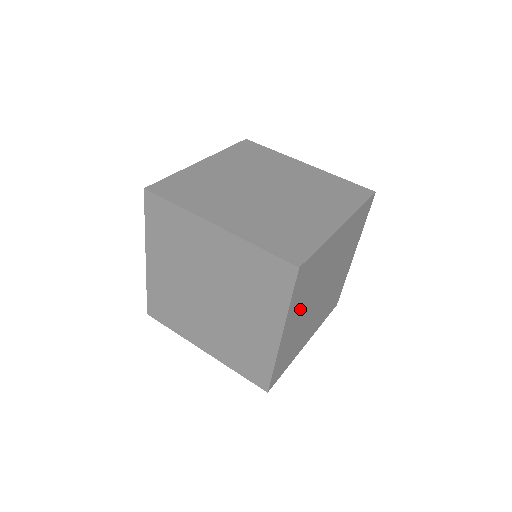
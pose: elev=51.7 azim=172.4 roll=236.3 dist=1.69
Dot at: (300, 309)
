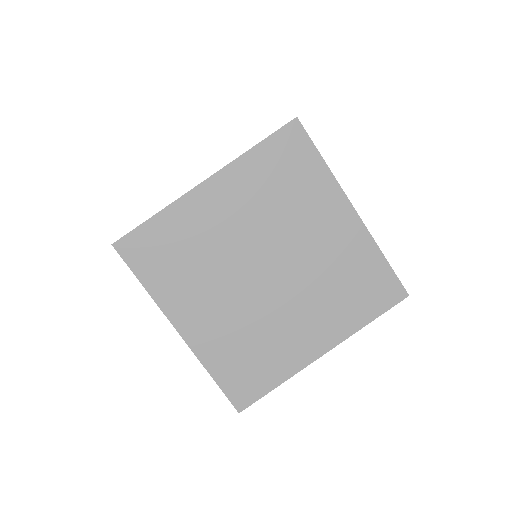
Dot at: occluded
